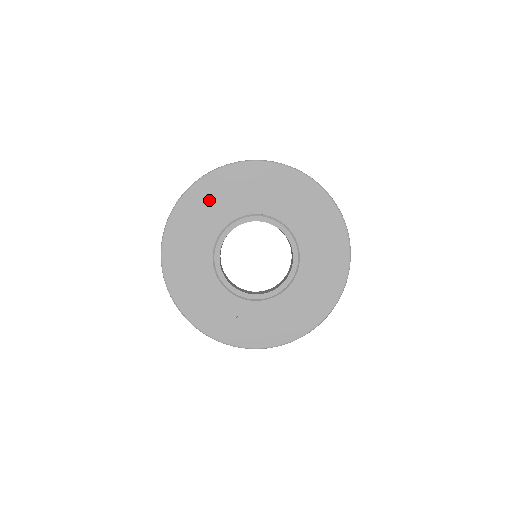
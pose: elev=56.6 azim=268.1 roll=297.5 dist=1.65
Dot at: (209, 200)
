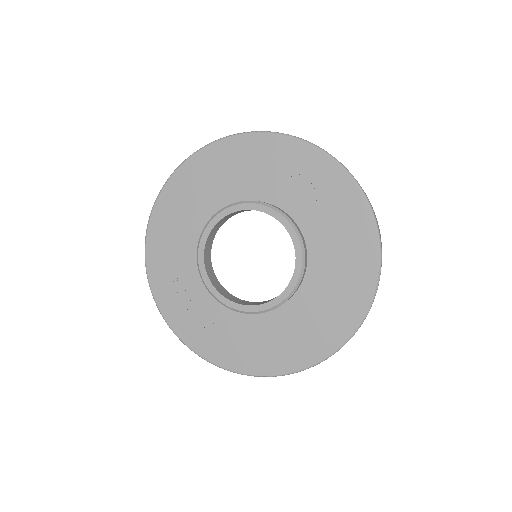
Dot at: (268, 162)
